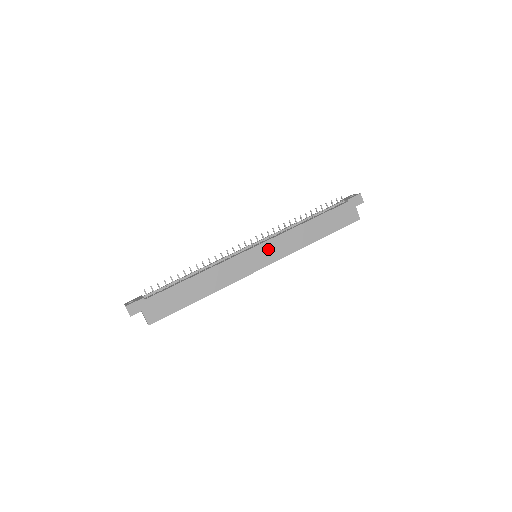
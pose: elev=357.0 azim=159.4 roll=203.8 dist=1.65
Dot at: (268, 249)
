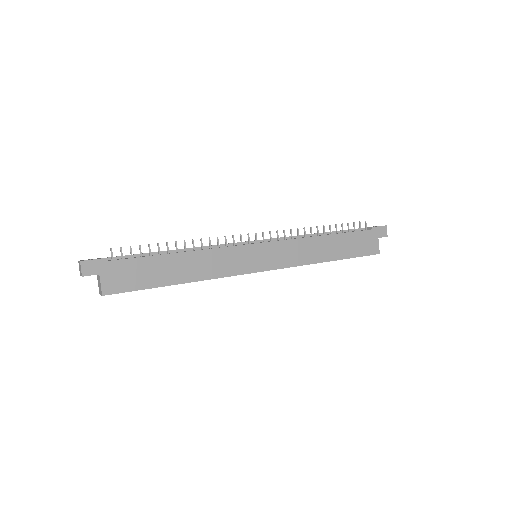
Dot at: (273, 251)
